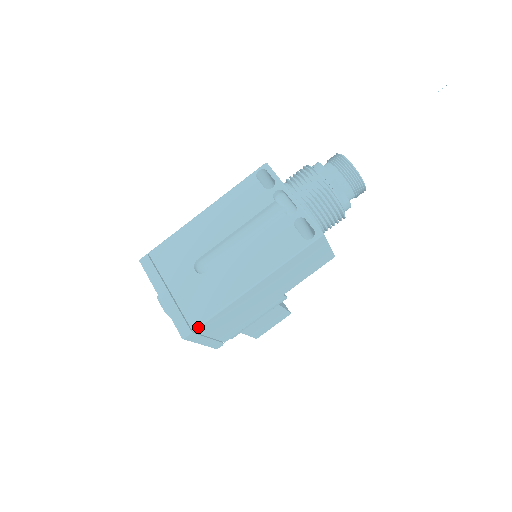
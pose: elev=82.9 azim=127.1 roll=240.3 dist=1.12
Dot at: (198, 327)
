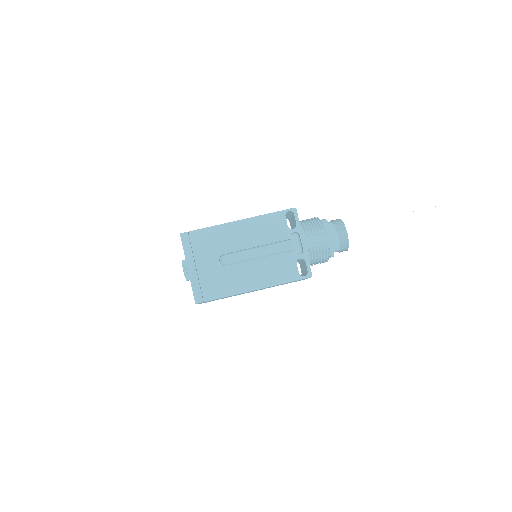
Dot at: (209, 300)
